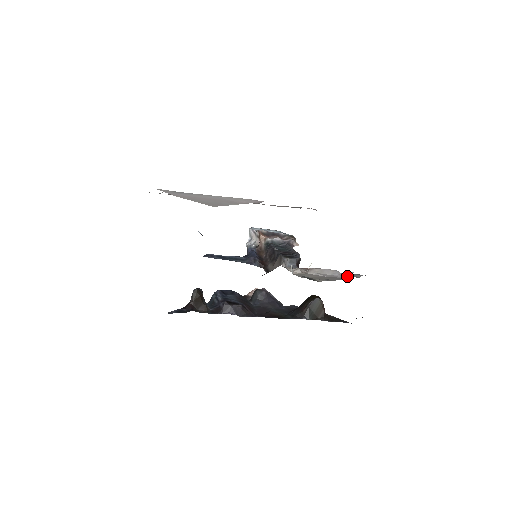
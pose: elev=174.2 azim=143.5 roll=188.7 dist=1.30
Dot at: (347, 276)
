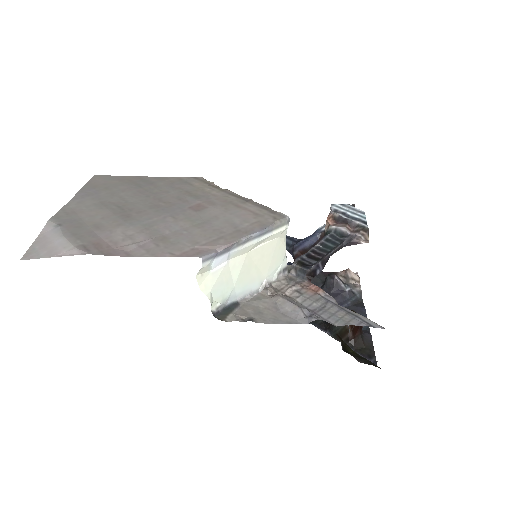
Dot at: (305, 320)
